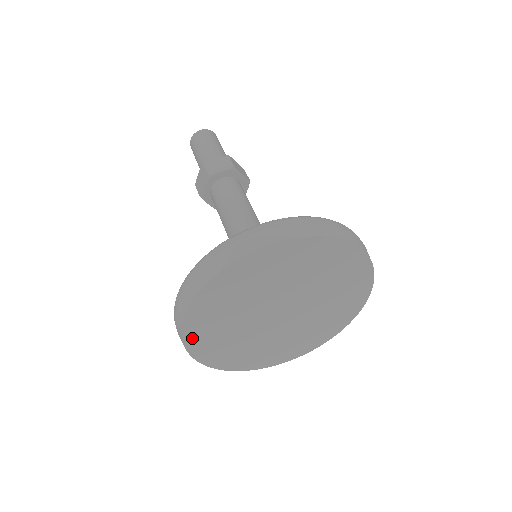
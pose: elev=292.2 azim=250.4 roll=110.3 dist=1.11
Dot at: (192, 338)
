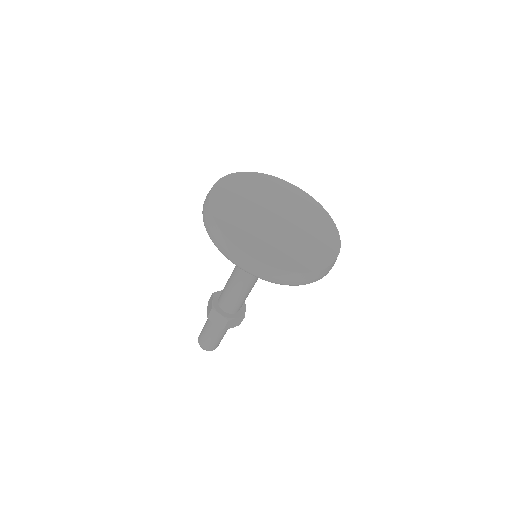
Dot at: (220, 219)
